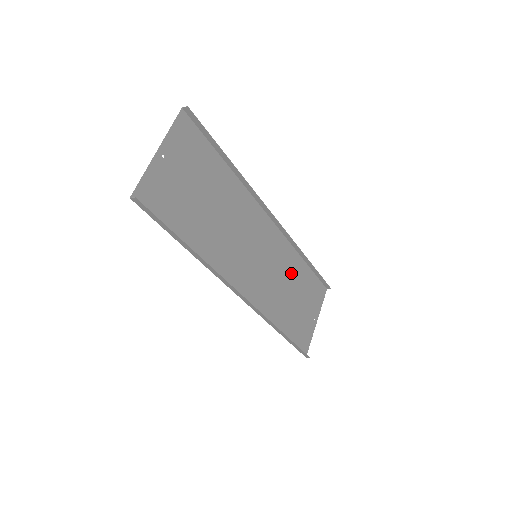
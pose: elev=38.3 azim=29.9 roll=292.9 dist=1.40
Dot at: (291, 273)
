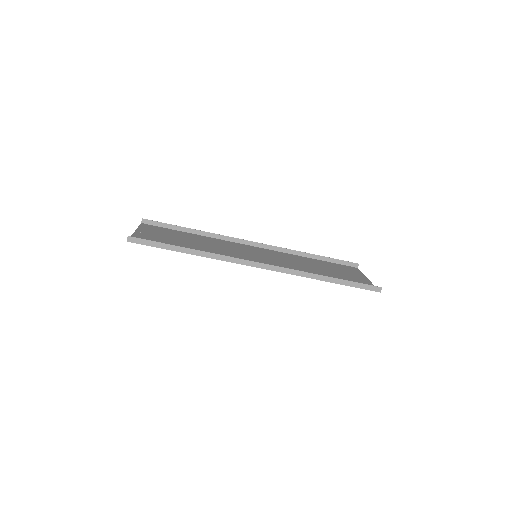
Dot at: (304, 262)
